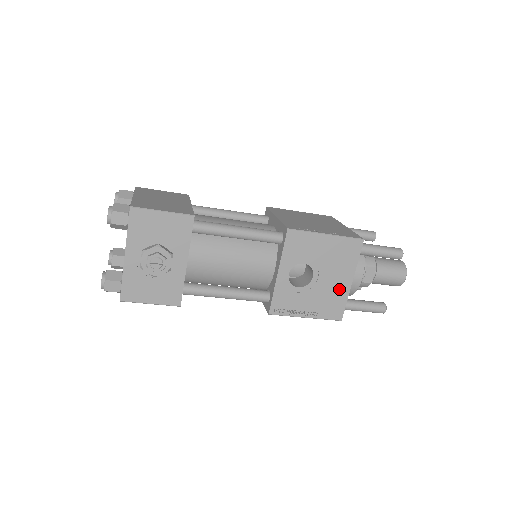
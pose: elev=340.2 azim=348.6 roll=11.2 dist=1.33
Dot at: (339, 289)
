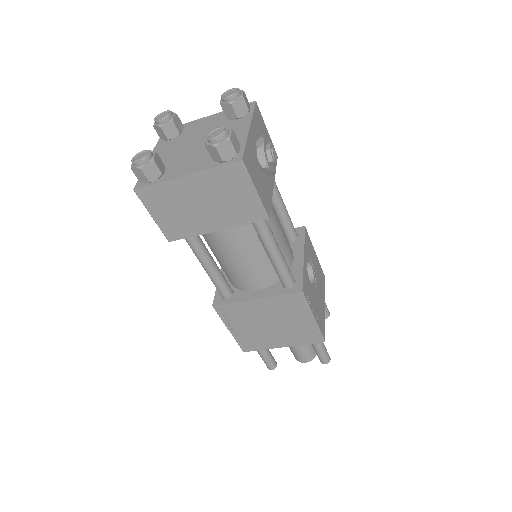
Dot at: (322, 307)
